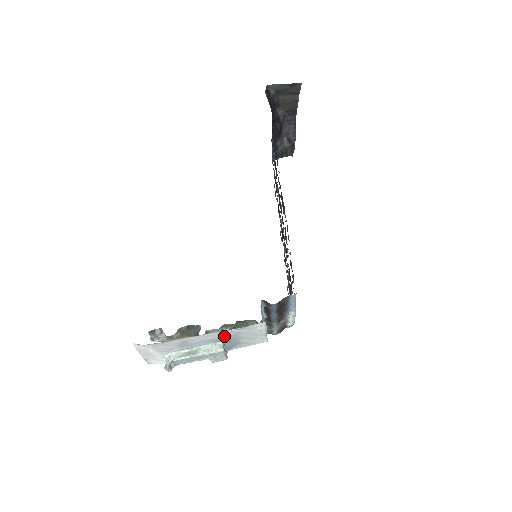
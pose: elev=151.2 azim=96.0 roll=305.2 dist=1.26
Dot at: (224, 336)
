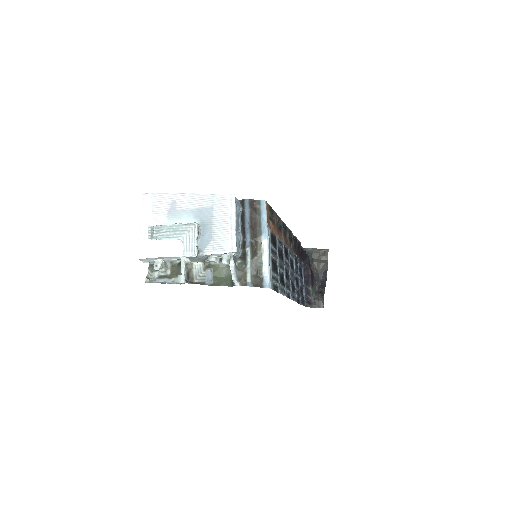
Dot at: (202, 208)
